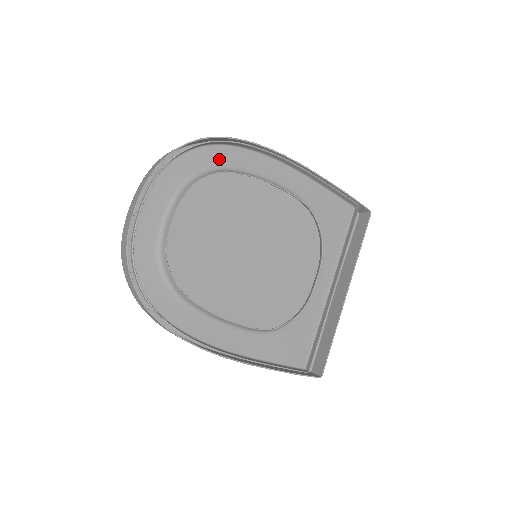
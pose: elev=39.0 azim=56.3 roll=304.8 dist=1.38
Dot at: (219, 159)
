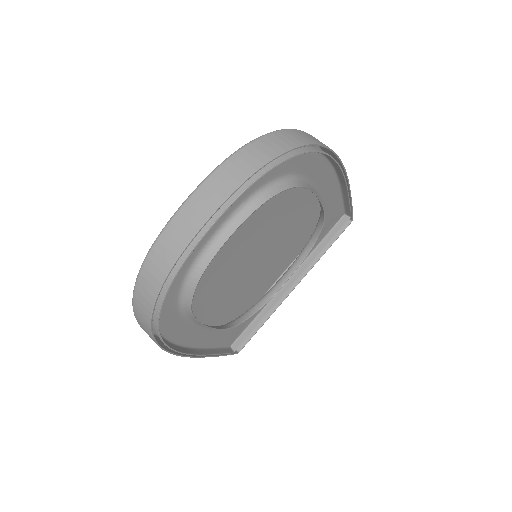
Dot at: (298, 164)
